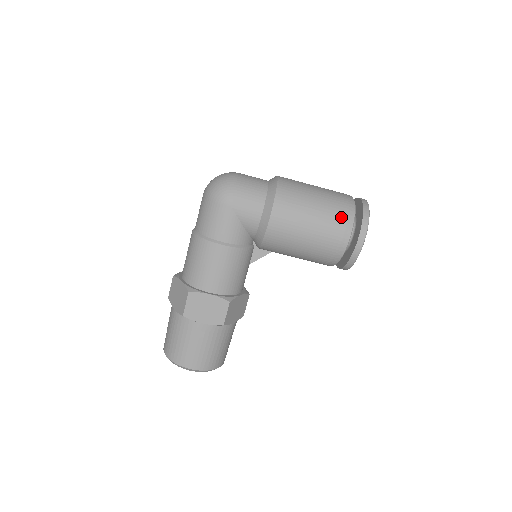
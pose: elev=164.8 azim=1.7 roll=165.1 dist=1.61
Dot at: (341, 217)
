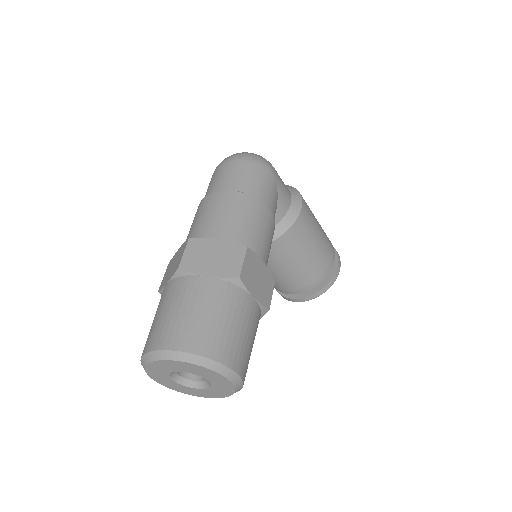
Dot at: occluded
